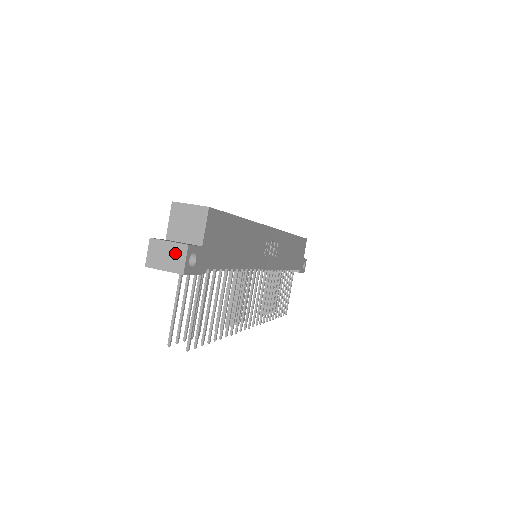
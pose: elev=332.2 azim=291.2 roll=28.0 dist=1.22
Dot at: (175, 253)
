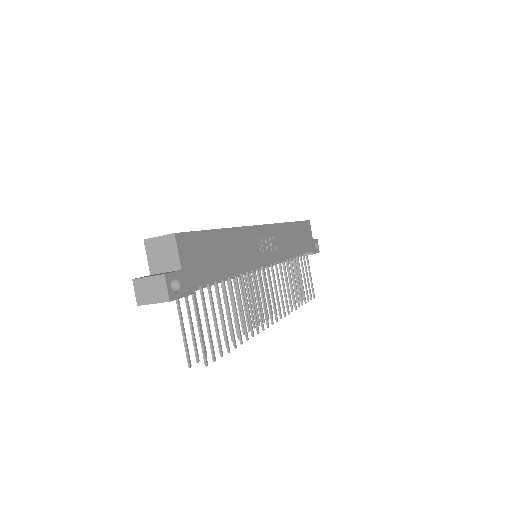
Dot at: (157, 285)
